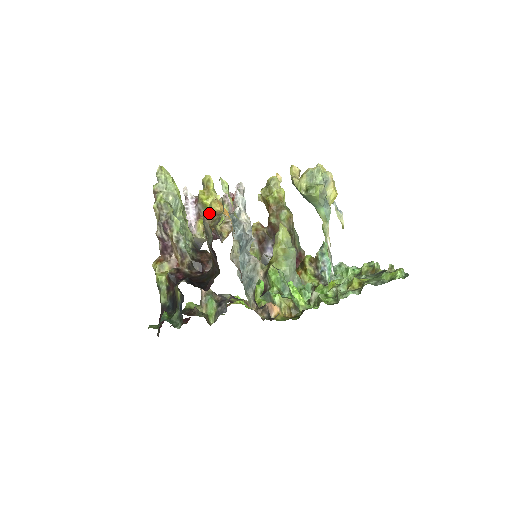
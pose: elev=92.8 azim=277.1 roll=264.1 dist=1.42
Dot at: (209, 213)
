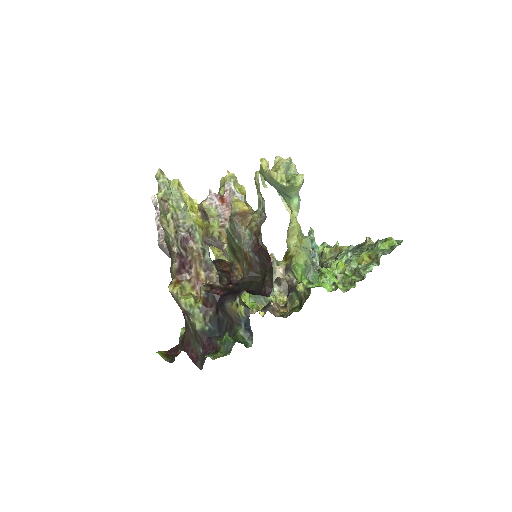
Dot at: (239, 214)
